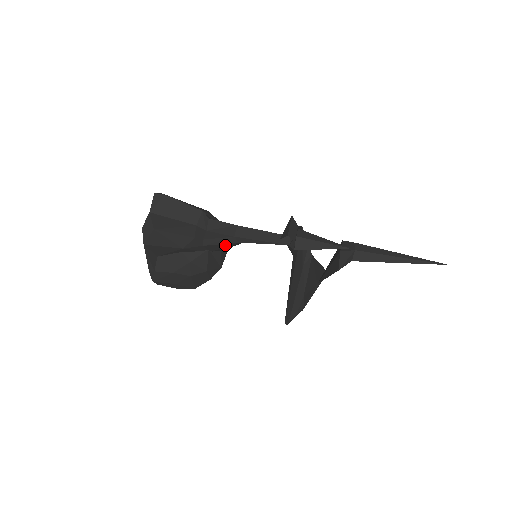
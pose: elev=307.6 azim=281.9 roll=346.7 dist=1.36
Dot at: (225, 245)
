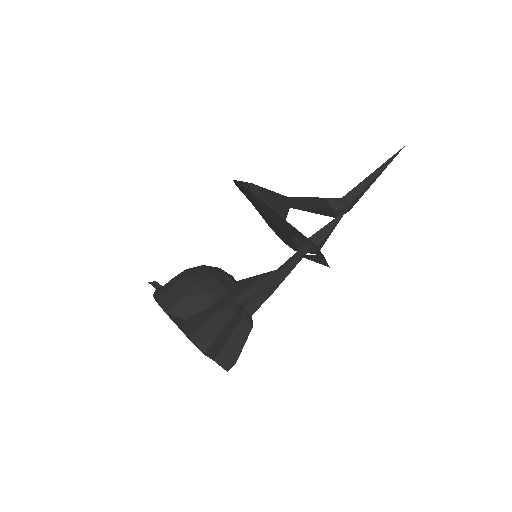
Dot at: occluded
